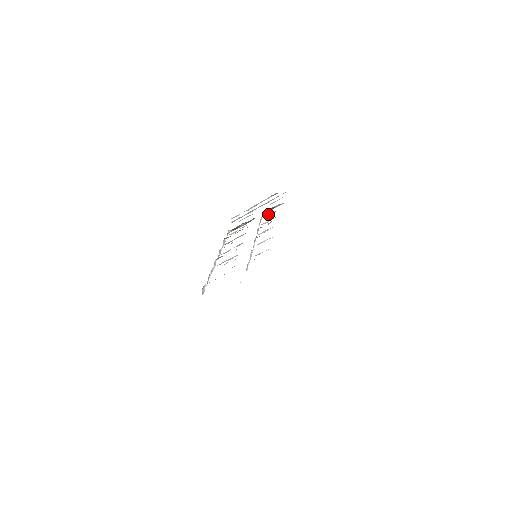
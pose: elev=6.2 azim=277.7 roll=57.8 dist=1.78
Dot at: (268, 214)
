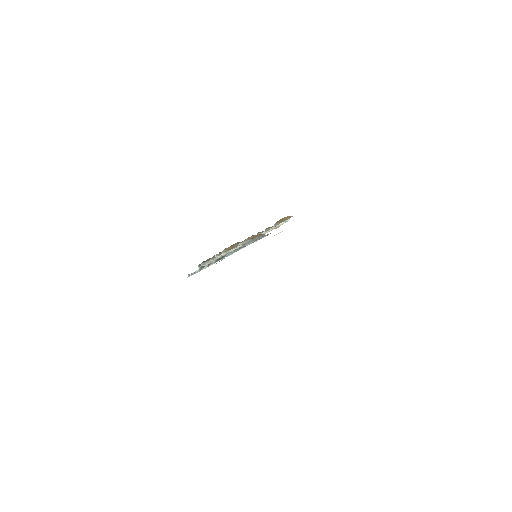
Dot at: occluded
